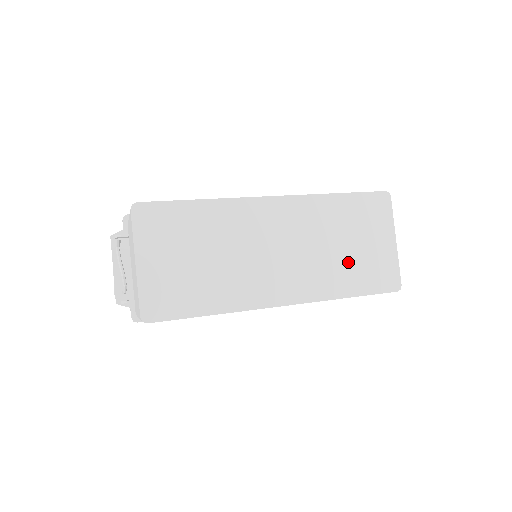
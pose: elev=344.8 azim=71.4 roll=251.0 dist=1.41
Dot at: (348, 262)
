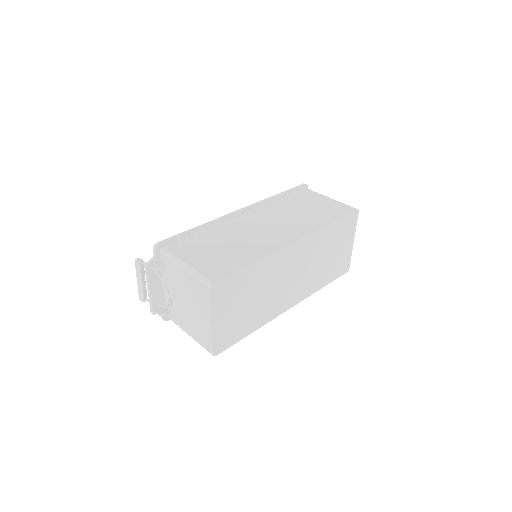
Dot at: (327, 266)
